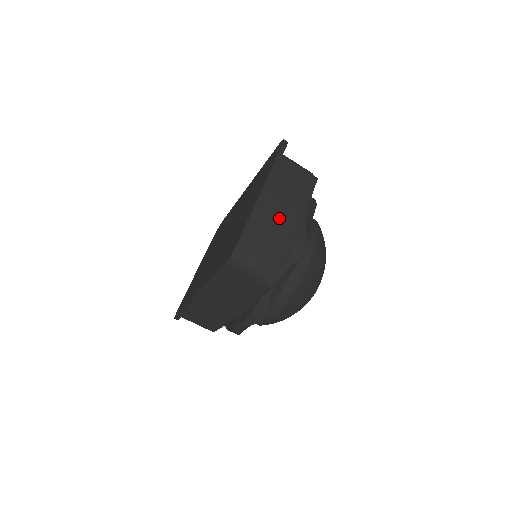
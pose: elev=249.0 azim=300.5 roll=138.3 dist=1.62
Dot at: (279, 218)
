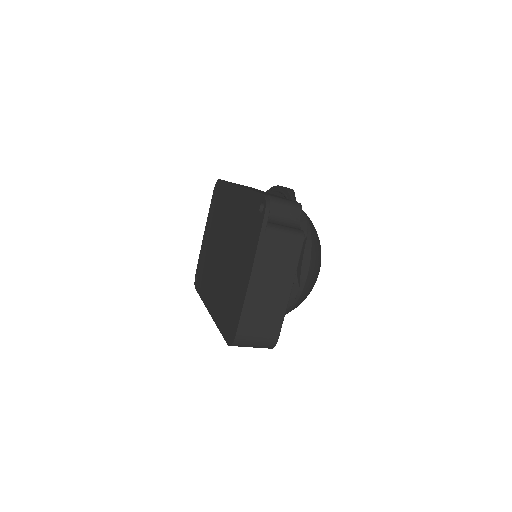
Dot at: (269, 299)
